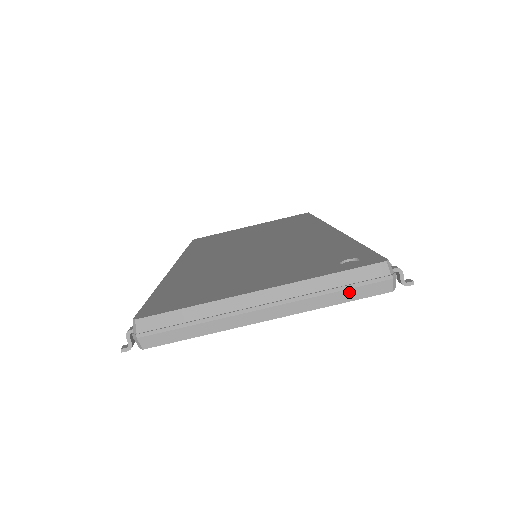
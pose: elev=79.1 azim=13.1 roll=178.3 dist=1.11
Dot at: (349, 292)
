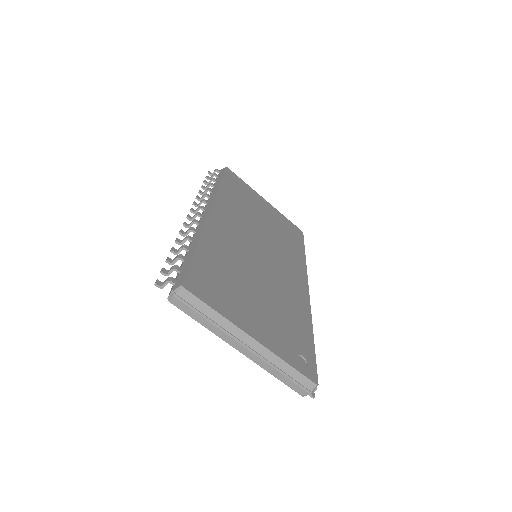
Dot at: (287, 379)
